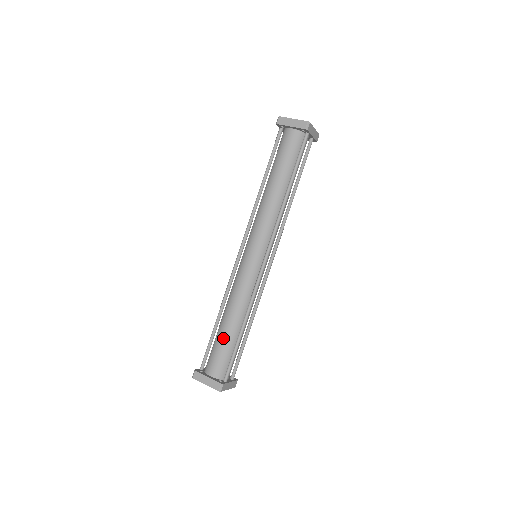
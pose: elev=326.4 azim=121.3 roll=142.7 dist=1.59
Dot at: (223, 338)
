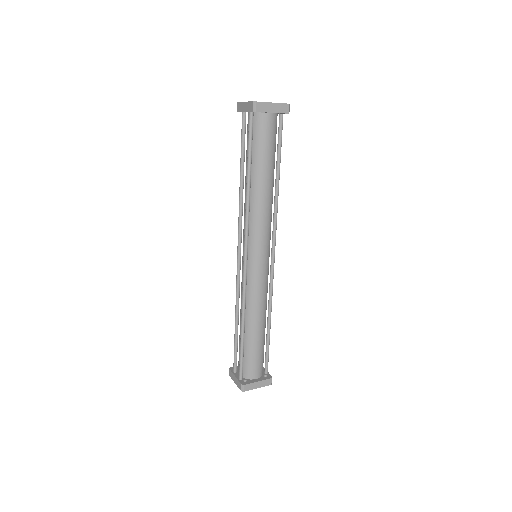
Dot at: (258, 344)
